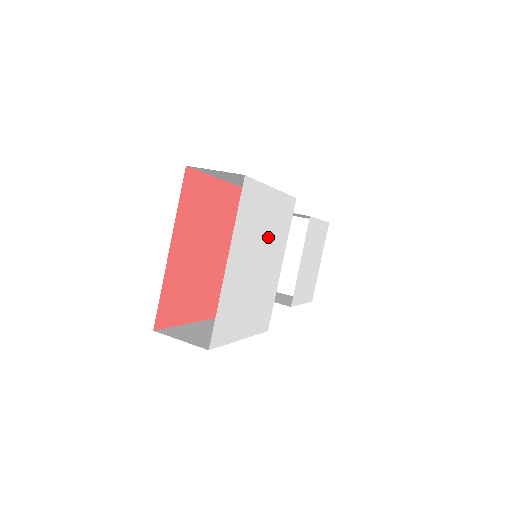
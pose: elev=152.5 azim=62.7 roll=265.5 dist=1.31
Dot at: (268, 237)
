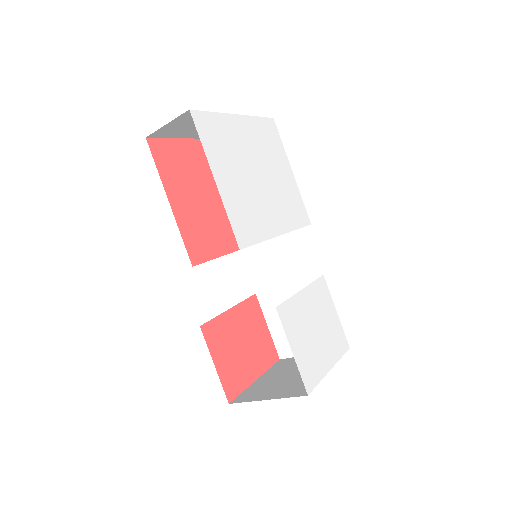
Dot at: (275, 183)
